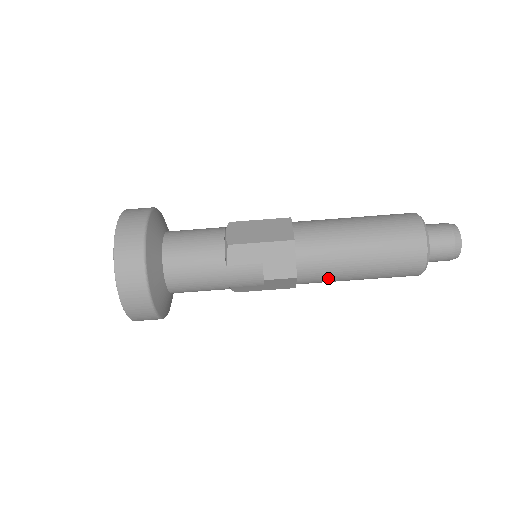
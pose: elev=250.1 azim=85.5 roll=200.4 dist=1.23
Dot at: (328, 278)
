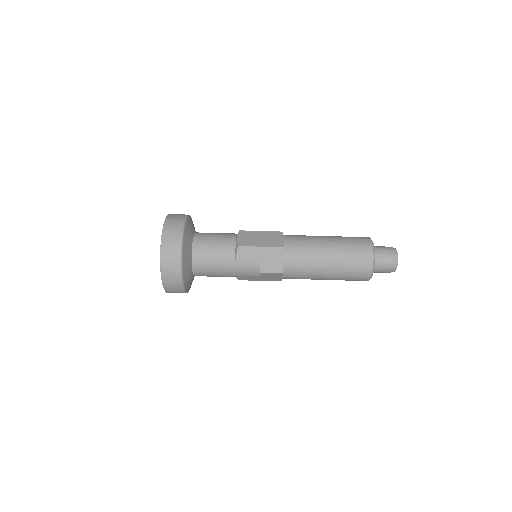
Dot at: (304, 276)
